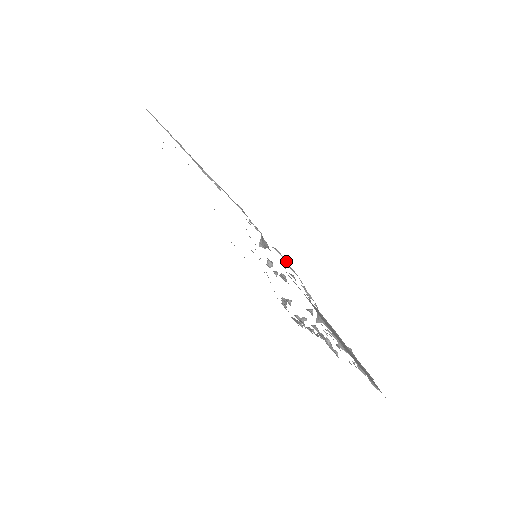
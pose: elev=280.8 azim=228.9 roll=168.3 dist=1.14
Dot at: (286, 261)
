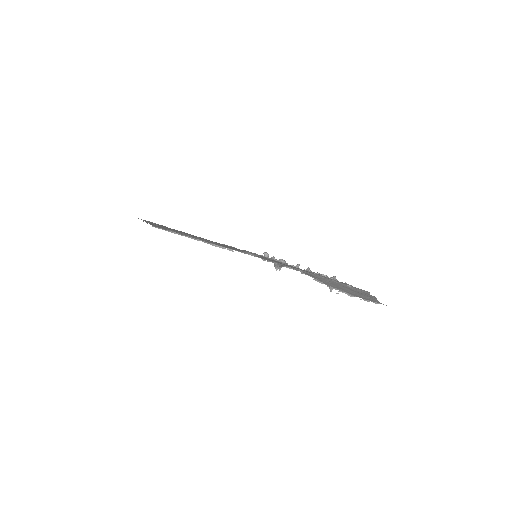
Dot at: occluded
